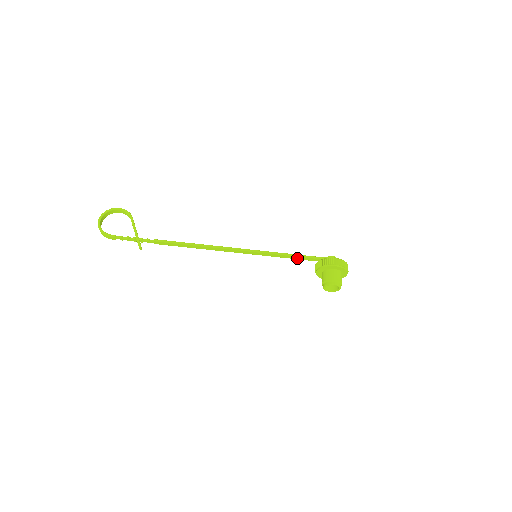
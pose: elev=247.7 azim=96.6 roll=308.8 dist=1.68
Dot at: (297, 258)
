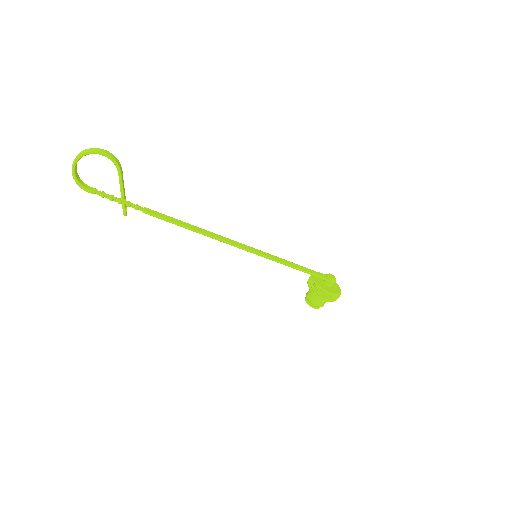
Dot at: (298, 268)
